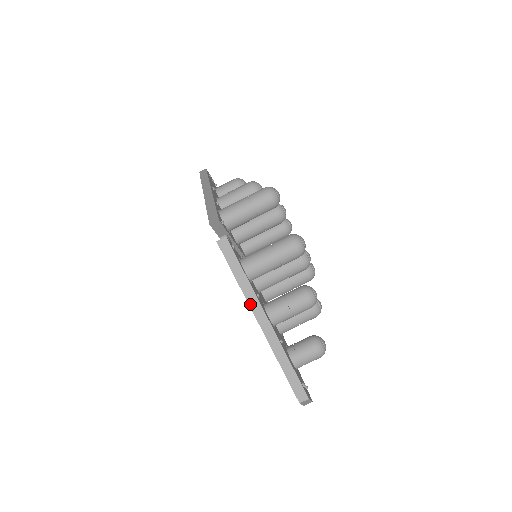
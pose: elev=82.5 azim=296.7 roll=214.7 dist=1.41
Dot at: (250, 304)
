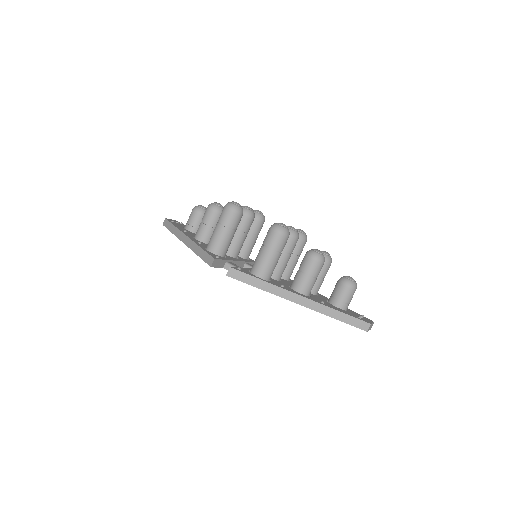
Dot at: (282, 297)
